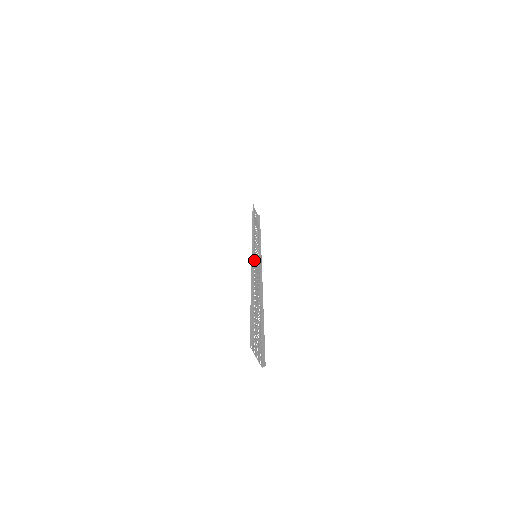
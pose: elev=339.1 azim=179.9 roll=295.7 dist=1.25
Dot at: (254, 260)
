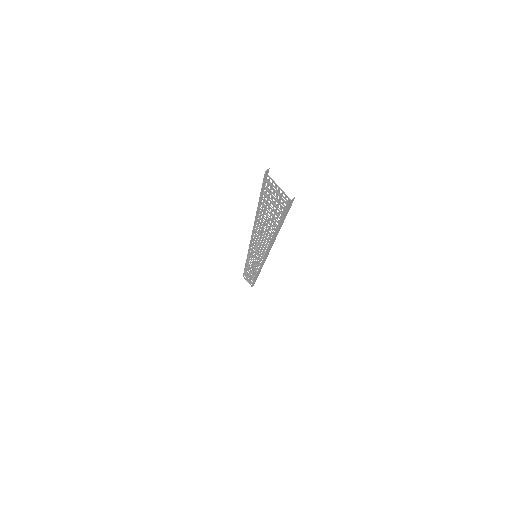
Dot at: (254, 249)
